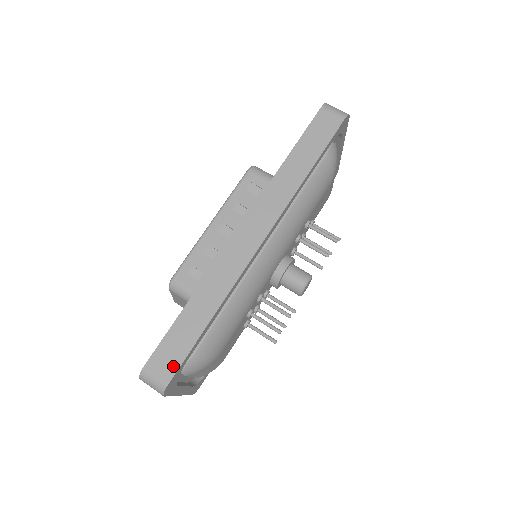
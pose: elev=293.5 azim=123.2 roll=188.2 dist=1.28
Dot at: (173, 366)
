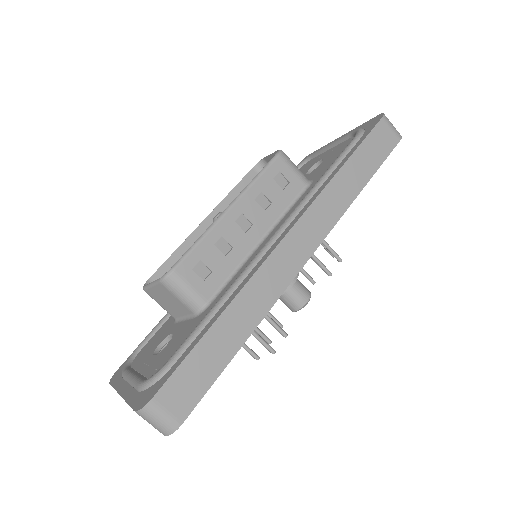
Dot at: (190, 401)
